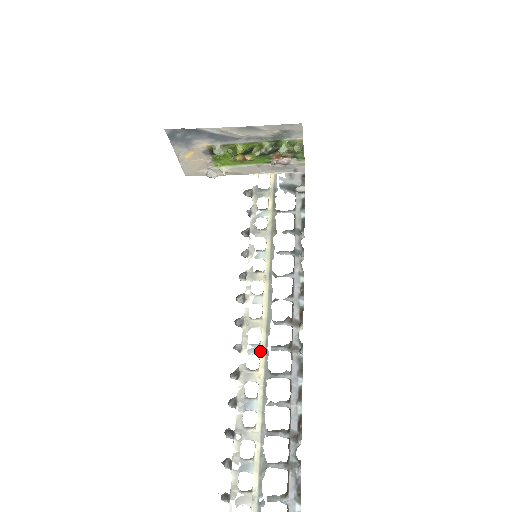
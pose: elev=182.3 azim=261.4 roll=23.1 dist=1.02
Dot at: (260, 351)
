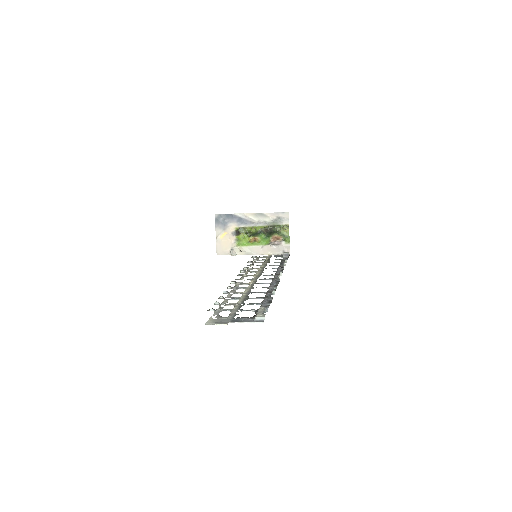
Dot at: (252, 279)
